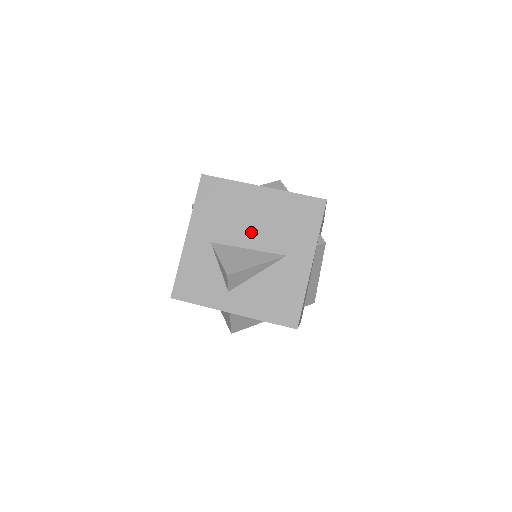
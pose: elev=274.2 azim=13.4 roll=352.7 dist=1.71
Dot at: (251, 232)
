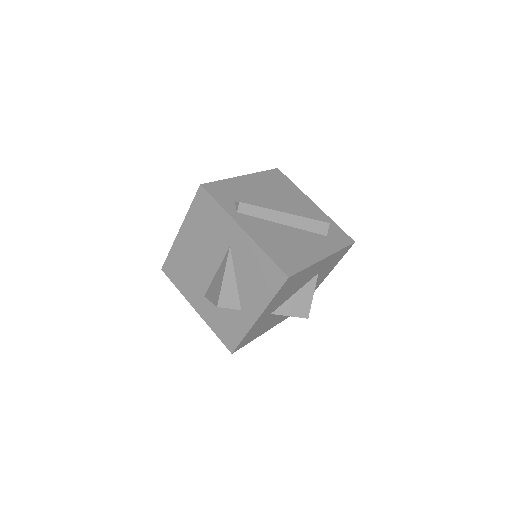
Dot at: (206, 262)
